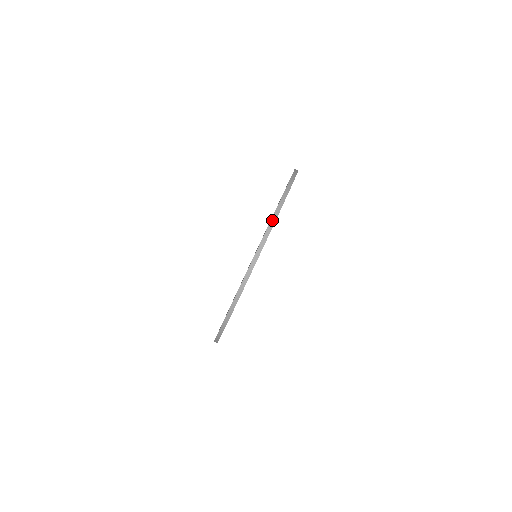
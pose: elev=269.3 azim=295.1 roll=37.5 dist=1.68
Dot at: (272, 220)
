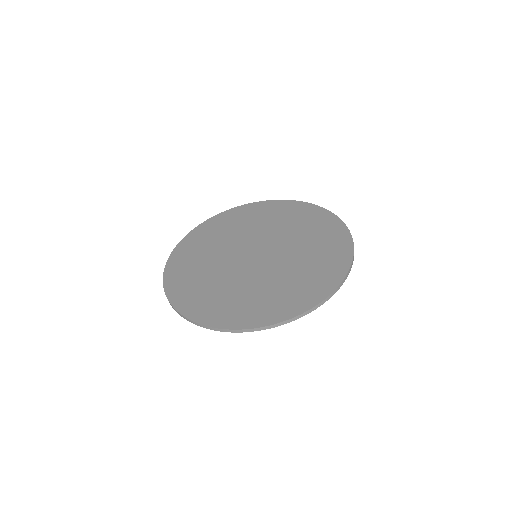
Dot at: (320, 304)
